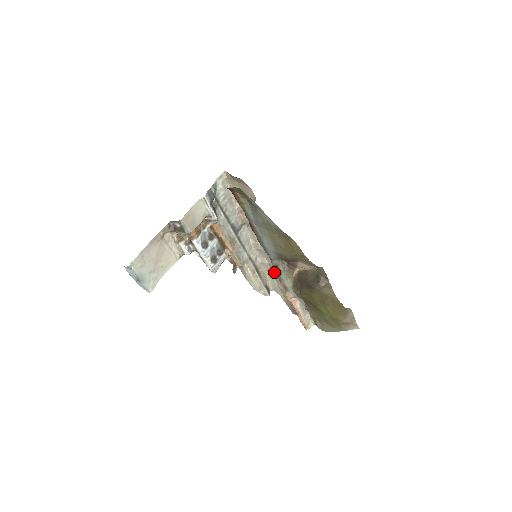
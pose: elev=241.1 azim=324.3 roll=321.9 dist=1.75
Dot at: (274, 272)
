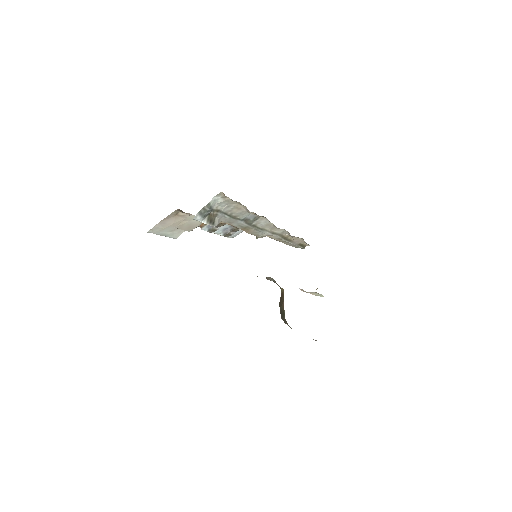
Dot at: occluded
